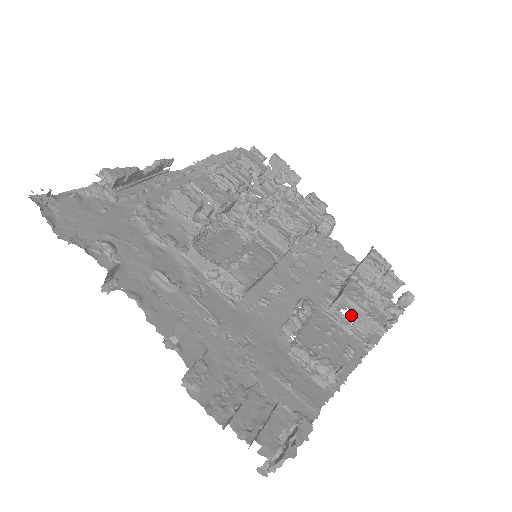
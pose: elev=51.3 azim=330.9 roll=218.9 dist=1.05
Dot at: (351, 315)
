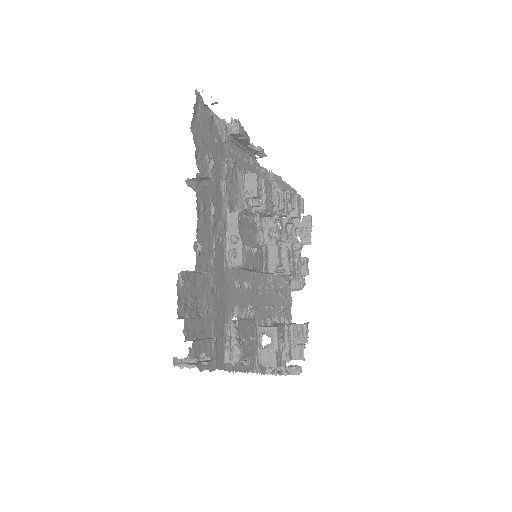
Dot at: occluded
